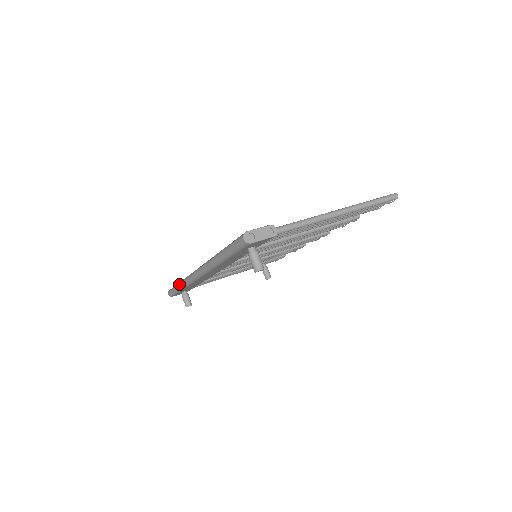
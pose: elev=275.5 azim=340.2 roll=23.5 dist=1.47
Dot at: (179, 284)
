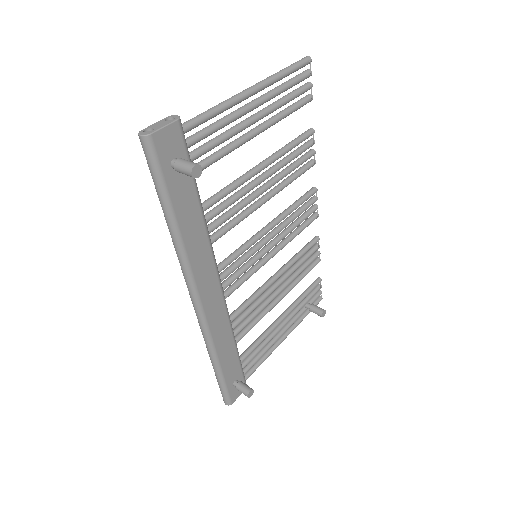
Dot at: occluded
